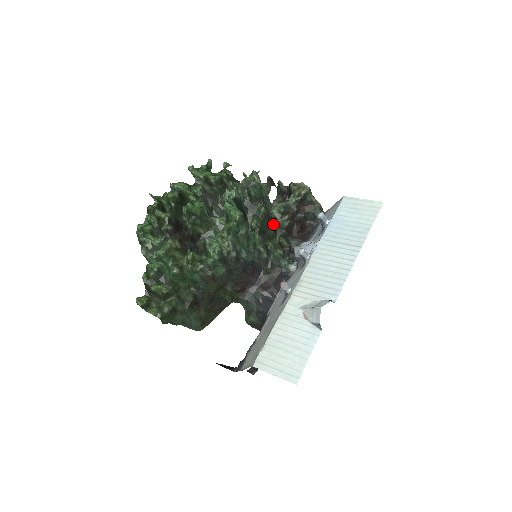
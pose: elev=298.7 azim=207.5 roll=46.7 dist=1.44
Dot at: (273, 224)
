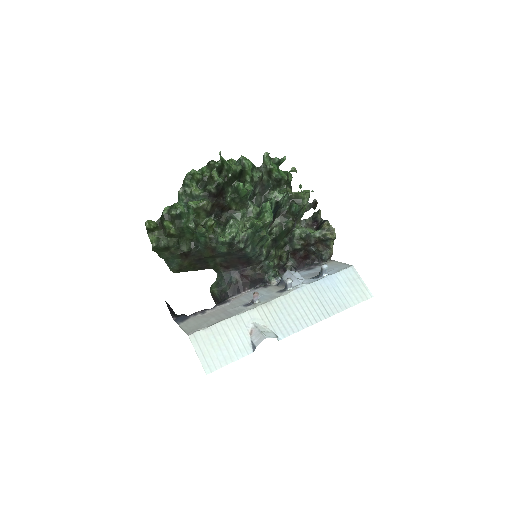
Dot at: (288, 238)
